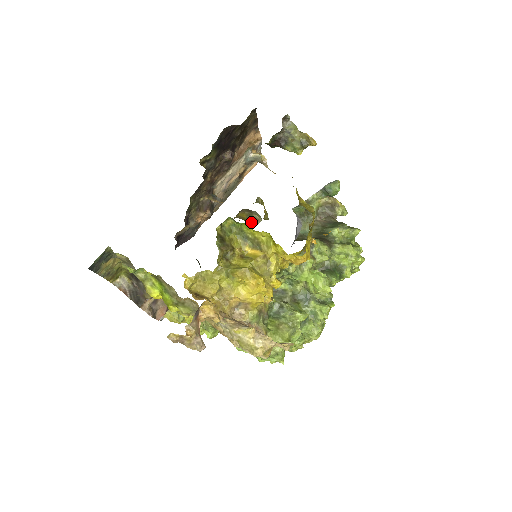
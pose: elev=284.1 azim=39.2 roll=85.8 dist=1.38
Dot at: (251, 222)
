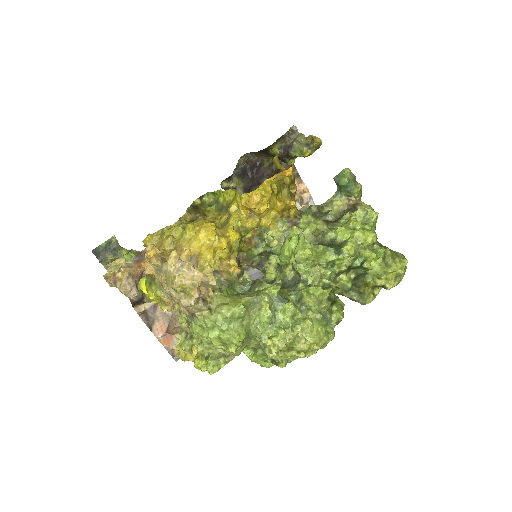
Dot at: occluded
